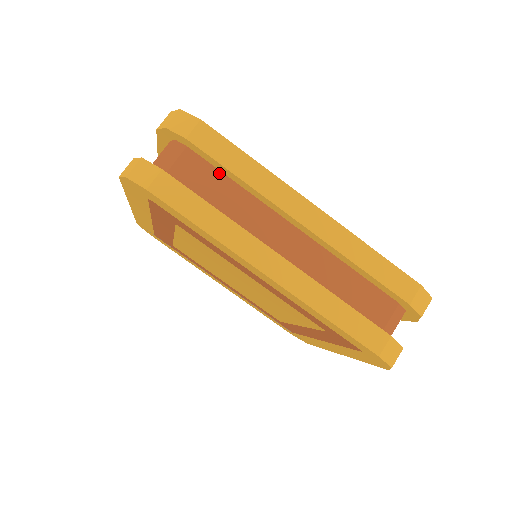
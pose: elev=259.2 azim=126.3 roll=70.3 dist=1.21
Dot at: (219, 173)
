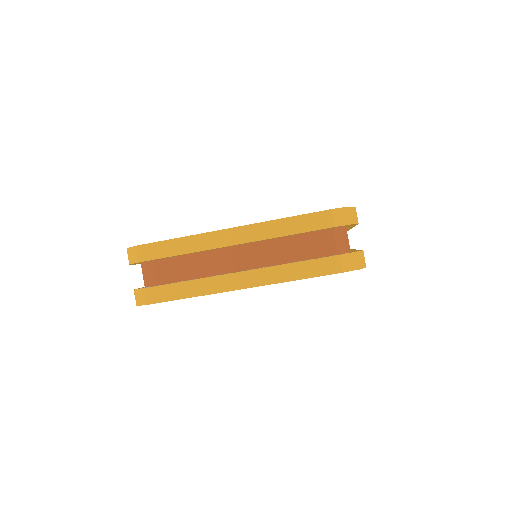
Dot at: (174, 258)
